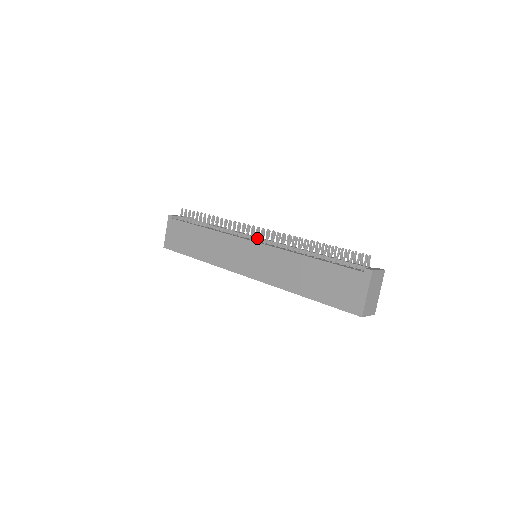
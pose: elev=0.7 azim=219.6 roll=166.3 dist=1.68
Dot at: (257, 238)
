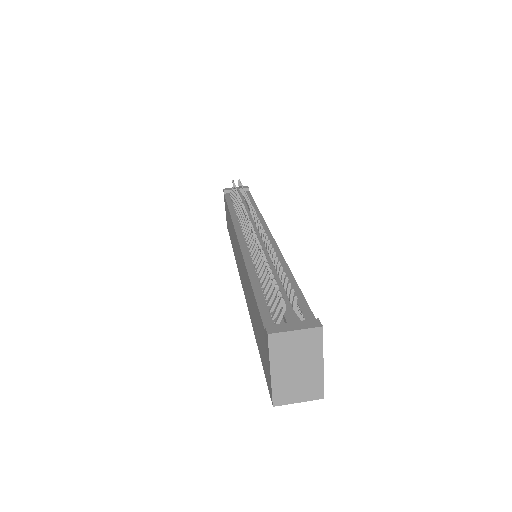
Dot at: occluded
